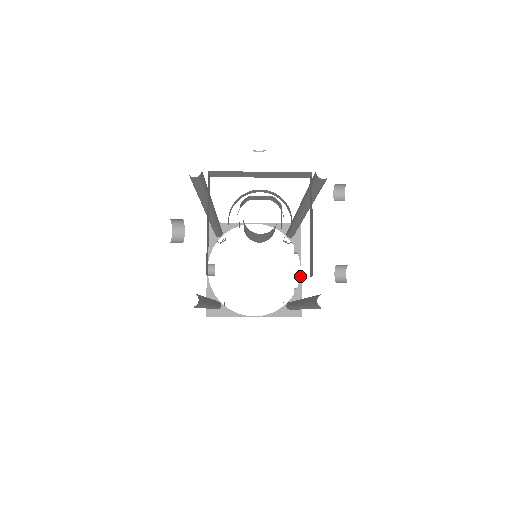
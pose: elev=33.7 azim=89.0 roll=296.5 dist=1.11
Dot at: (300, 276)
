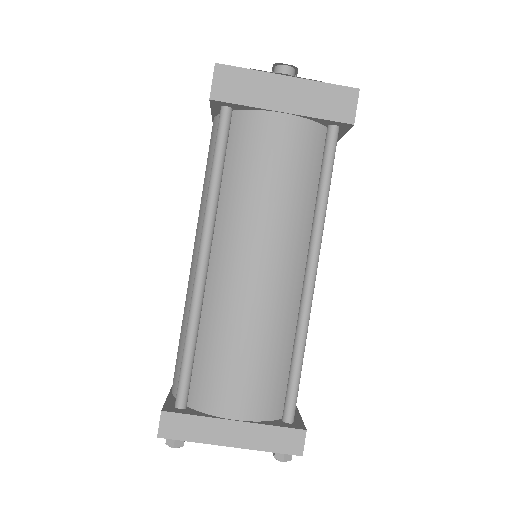
Dot at: occluded
